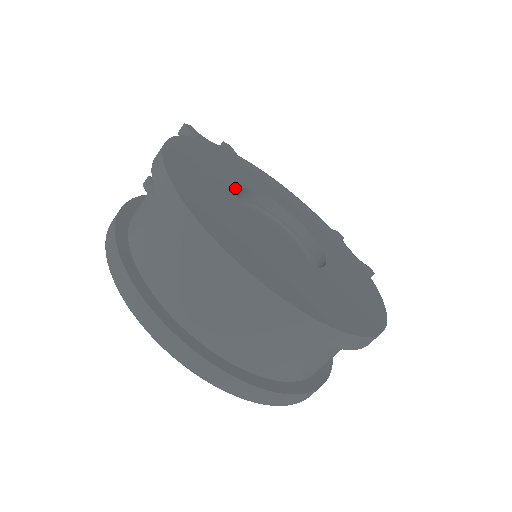
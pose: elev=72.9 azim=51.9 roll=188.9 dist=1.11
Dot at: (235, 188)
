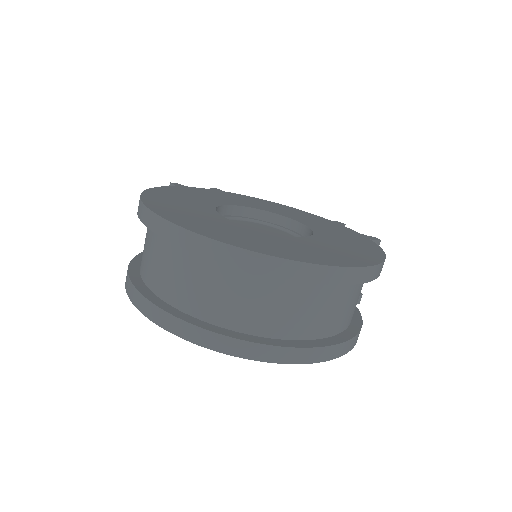
Dot at: (214, 205)
